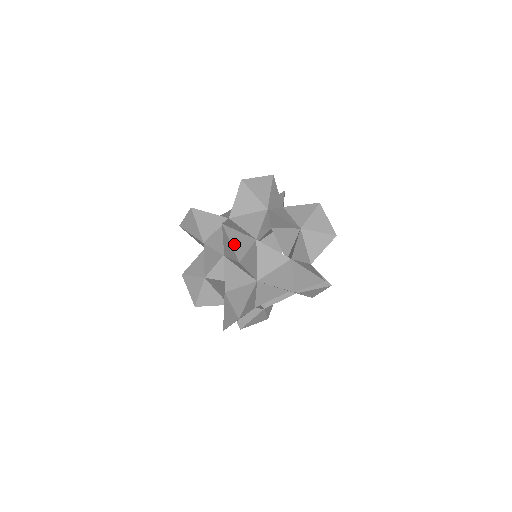
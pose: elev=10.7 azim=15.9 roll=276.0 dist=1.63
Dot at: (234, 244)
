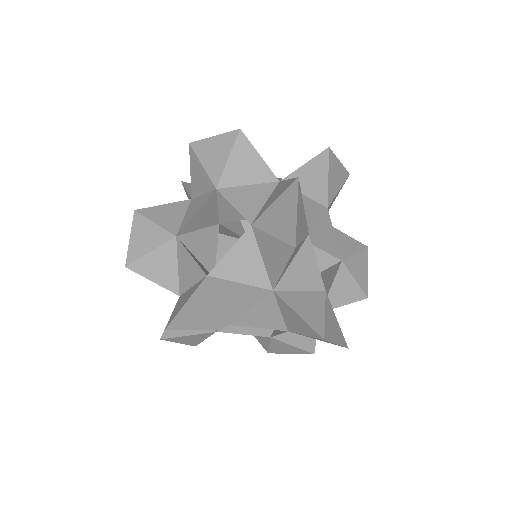
Dot at: (134, 240)
